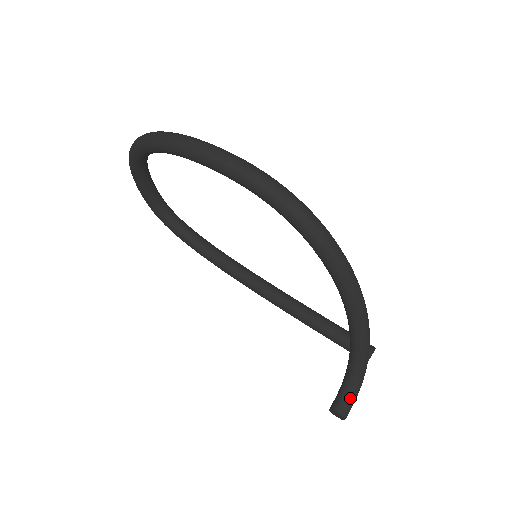
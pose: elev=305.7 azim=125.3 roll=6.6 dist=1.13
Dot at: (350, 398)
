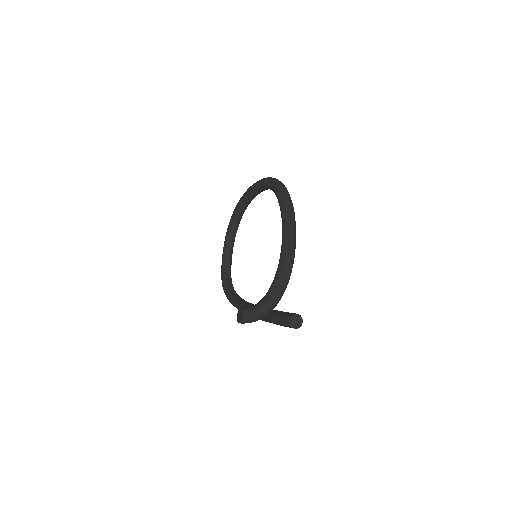
Dot at: (257, 306)
